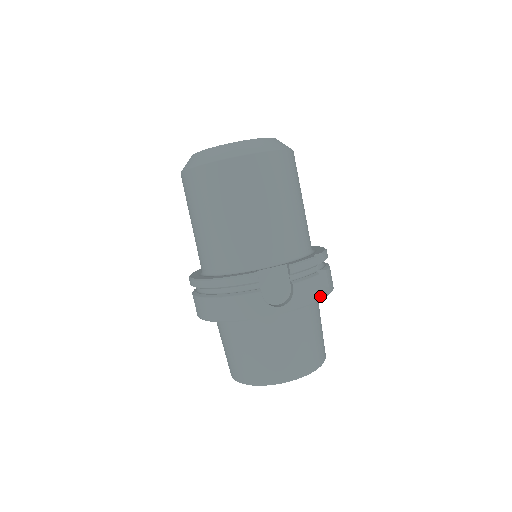
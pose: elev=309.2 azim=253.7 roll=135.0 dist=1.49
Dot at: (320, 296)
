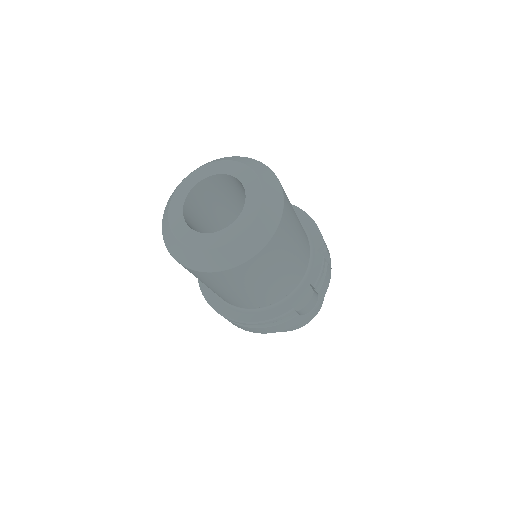
Dot at: (330, 275)
